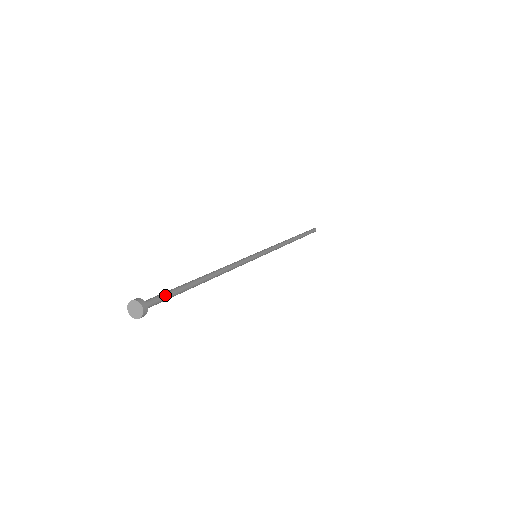
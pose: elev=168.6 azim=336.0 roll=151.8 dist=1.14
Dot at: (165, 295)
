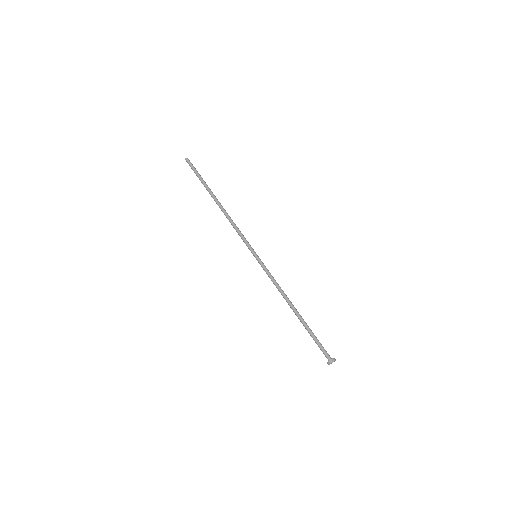
Dot at: (321, 344)
